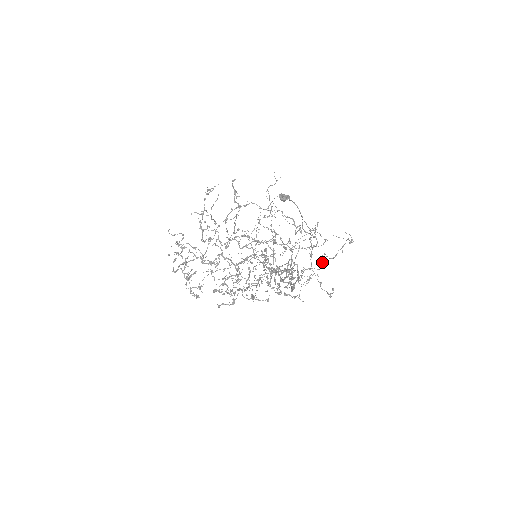
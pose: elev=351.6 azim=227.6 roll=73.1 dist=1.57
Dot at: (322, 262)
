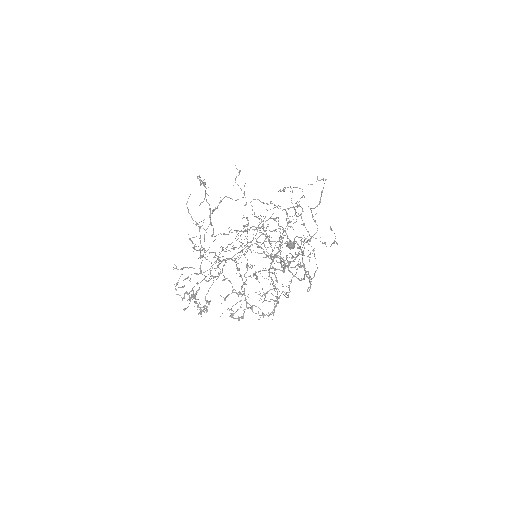
Dot at: (315, 222)
